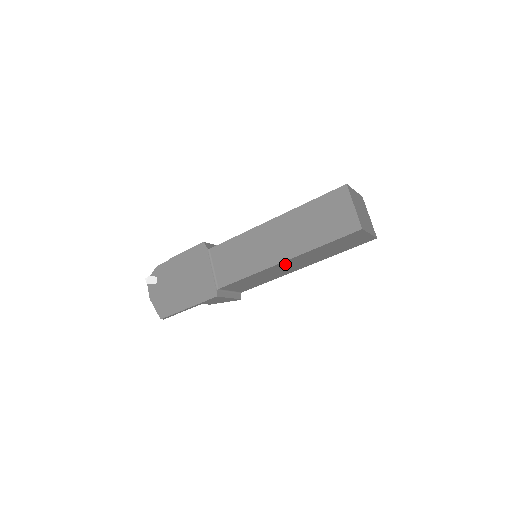
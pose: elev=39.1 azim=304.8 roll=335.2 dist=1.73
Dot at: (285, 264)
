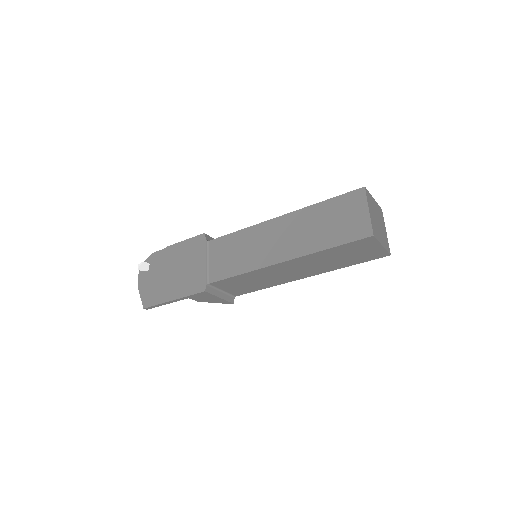
Dot at: (284, 266)
